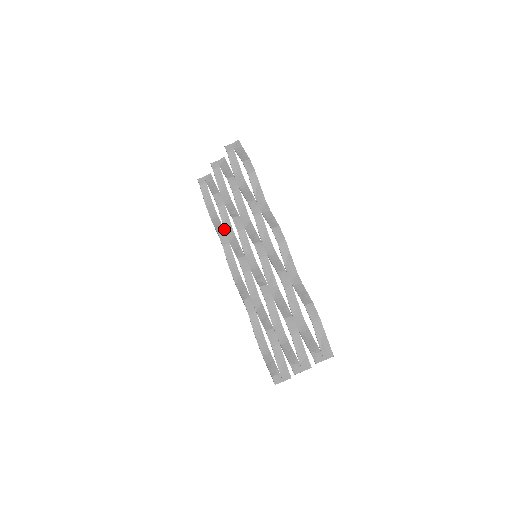
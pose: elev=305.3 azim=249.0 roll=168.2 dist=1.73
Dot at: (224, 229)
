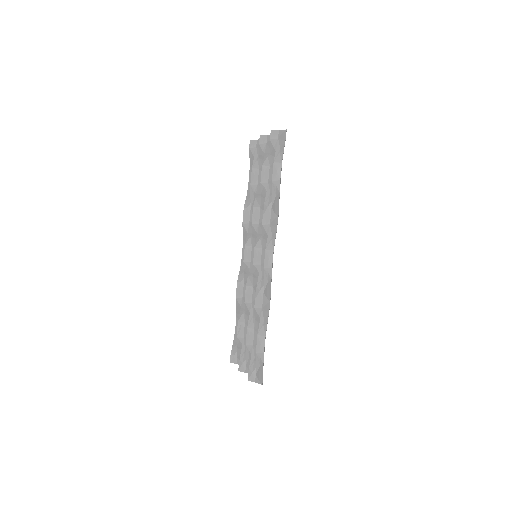
Dot at: (250, 207)
